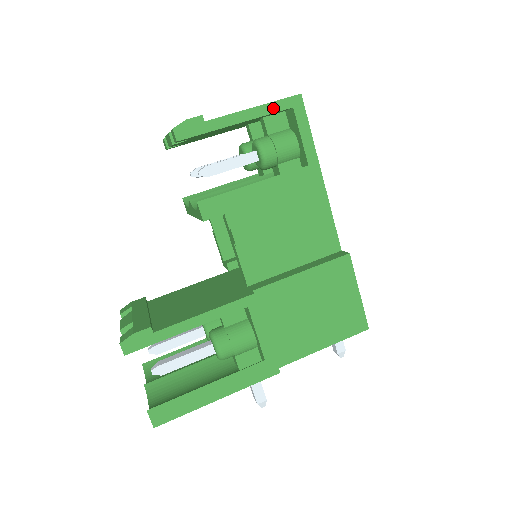
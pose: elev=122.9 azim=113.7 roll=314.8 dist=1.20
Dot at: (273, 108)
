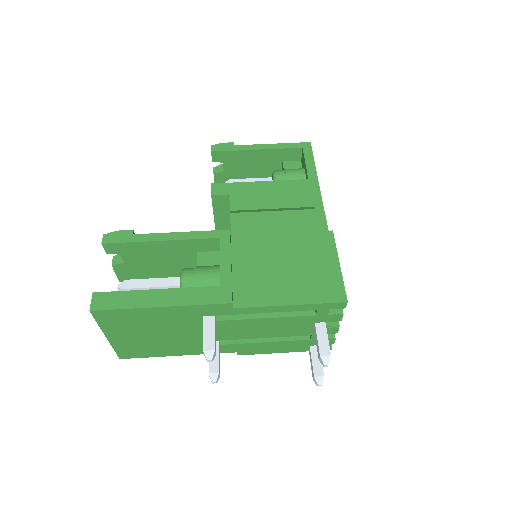
Dot at: (287, 146)
